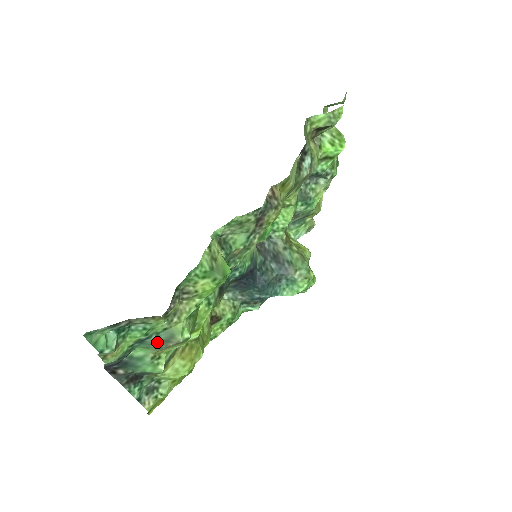
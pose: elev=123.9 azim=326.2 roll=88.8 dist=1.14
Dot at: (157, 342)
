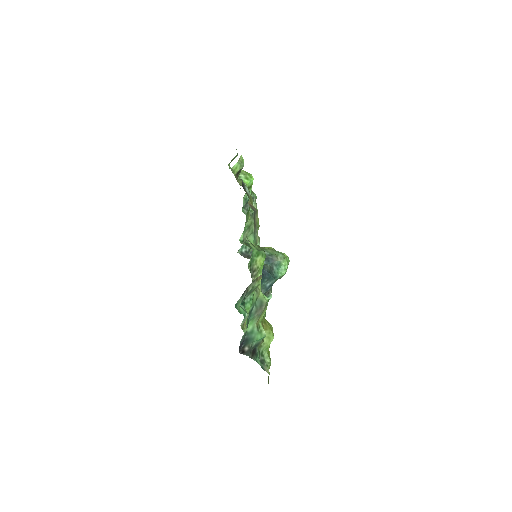
Dot at: (257, 310)
